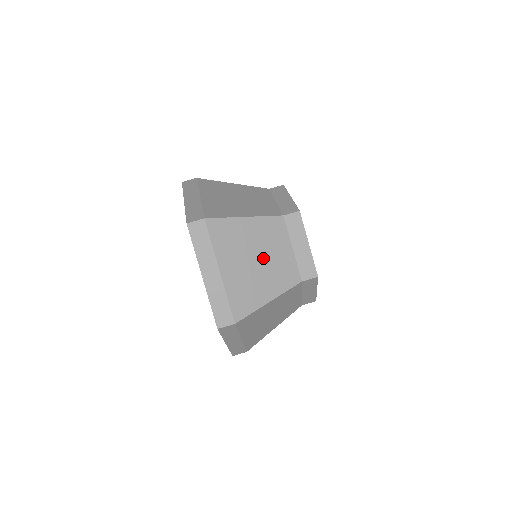
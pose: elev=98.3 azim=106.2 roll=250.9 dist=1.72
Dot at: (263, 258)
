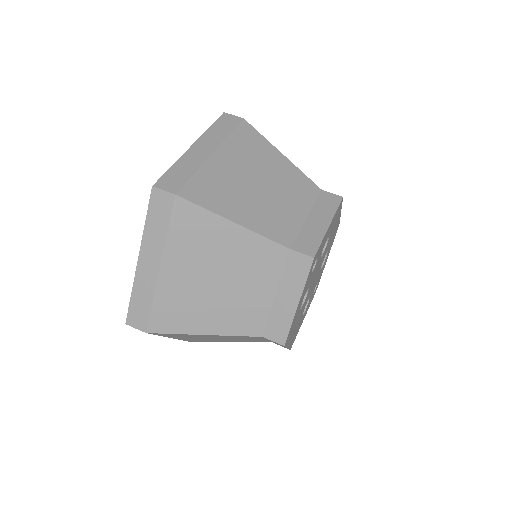
Dot at: (227, 283)
